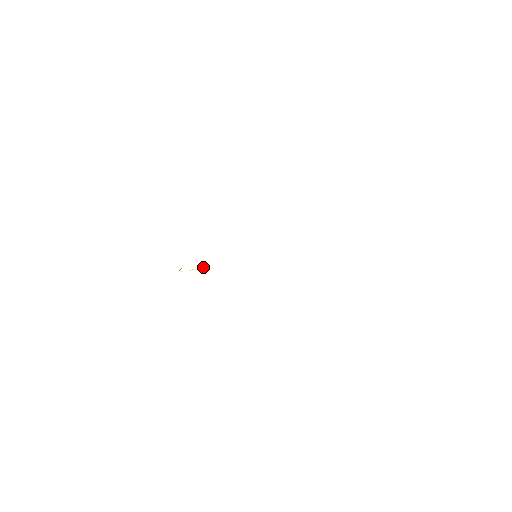
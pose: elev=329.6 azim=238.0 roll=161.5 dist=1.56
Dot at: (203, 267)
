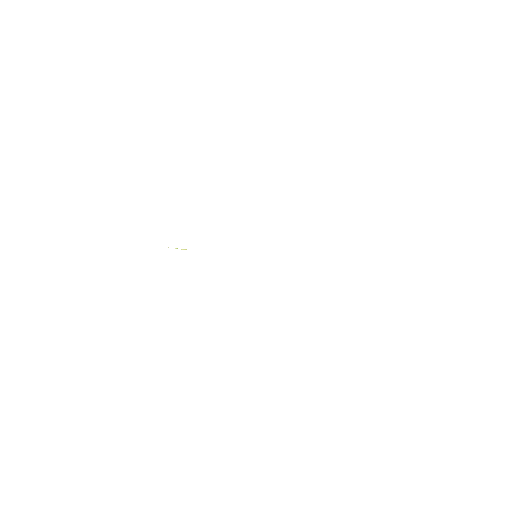
Dot at: occluded
